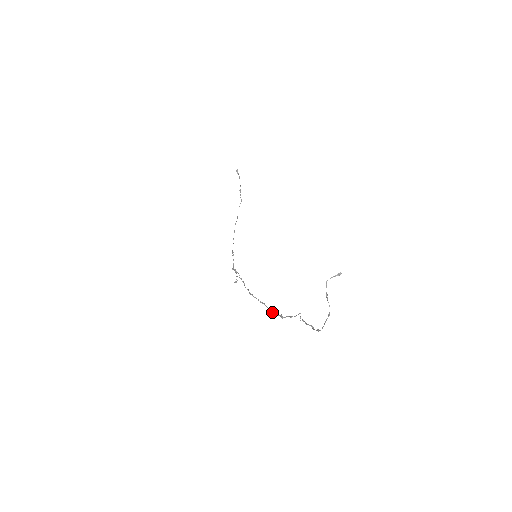
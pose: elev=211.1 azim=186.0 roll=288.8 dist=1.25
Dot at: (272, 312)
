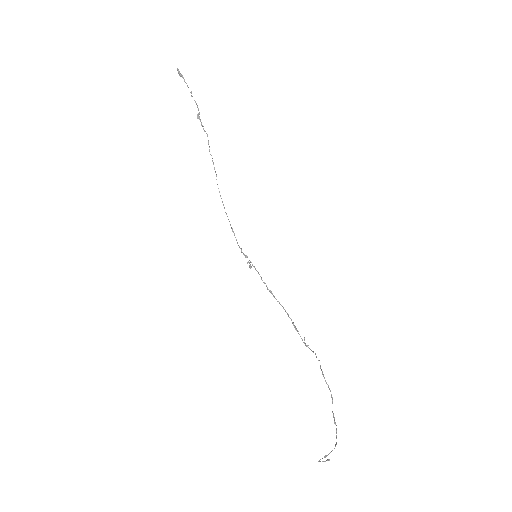
Dot at: (295, 329)
